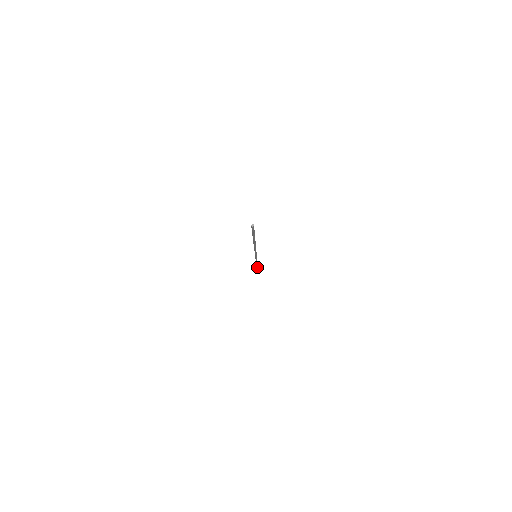
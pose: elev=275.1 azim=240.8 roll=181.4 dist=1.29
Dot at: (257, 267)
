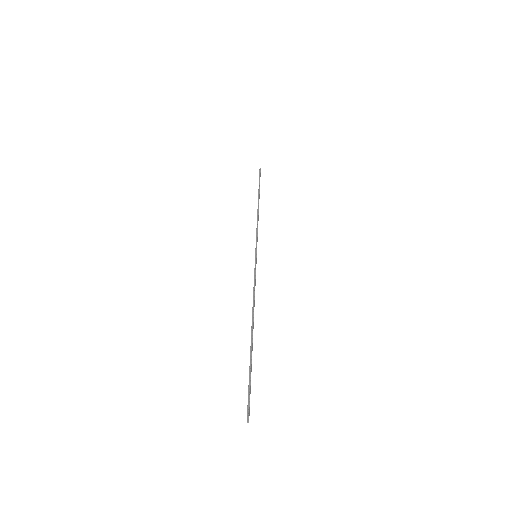
Dot at: (259, 185)
